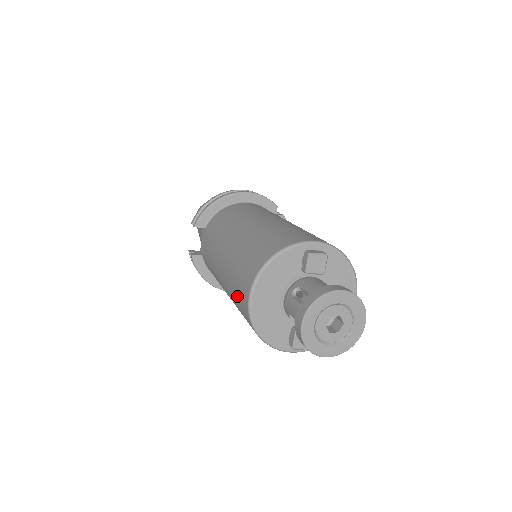
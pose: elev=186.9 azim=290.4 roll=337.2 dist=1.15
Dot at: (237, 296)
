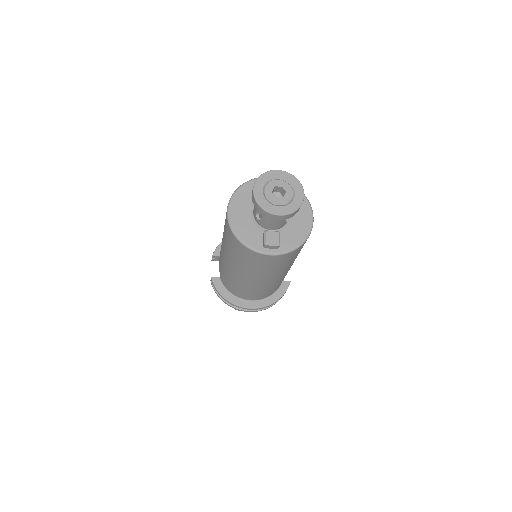
Dot at: (225, 231)
